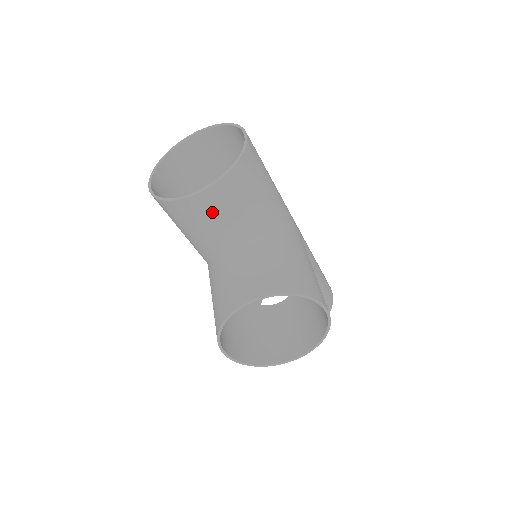
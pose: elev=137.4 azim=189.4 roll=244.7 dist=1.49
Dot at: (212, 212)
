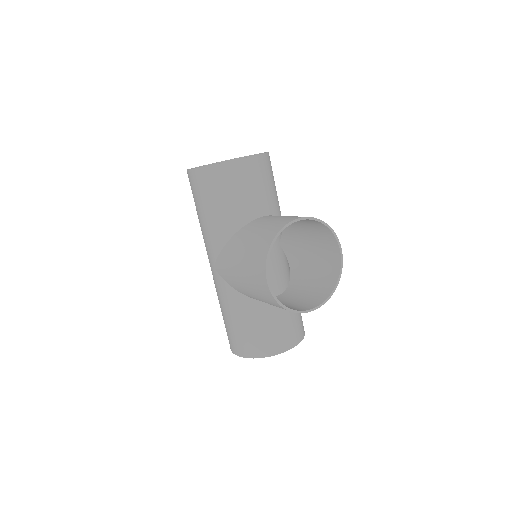
Dot at: (251, 178)
